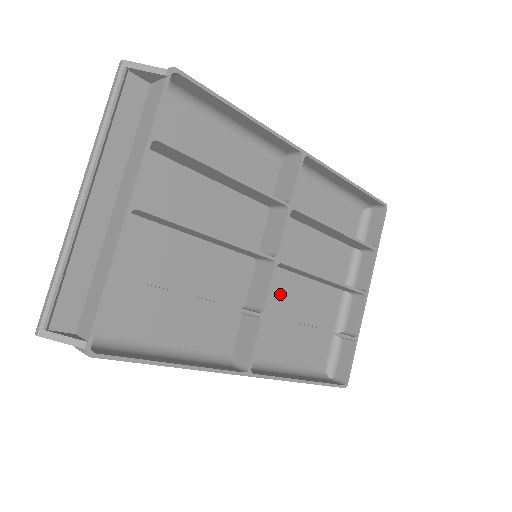
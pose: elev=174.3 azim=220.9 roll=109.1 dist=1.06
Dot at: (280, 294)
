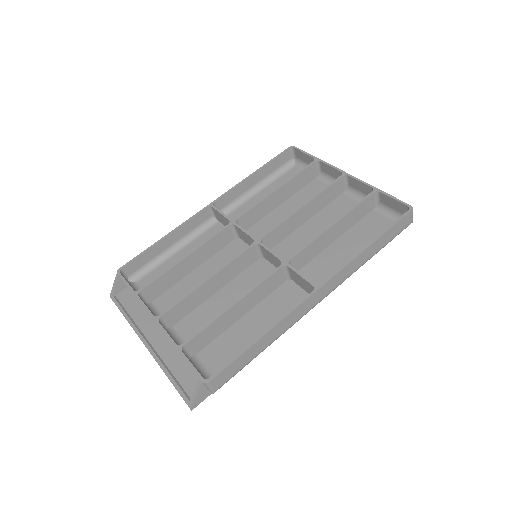
Dot at: (301, 246)
